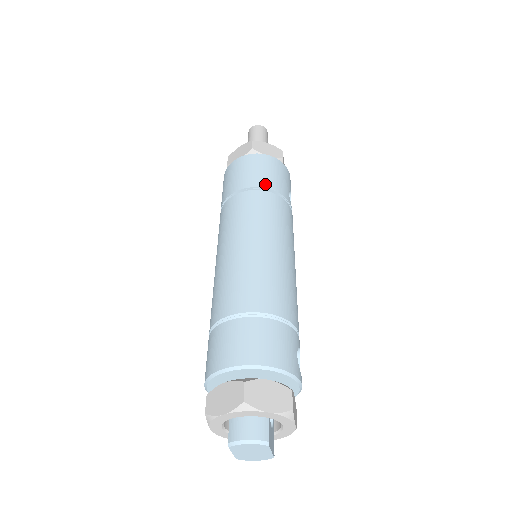
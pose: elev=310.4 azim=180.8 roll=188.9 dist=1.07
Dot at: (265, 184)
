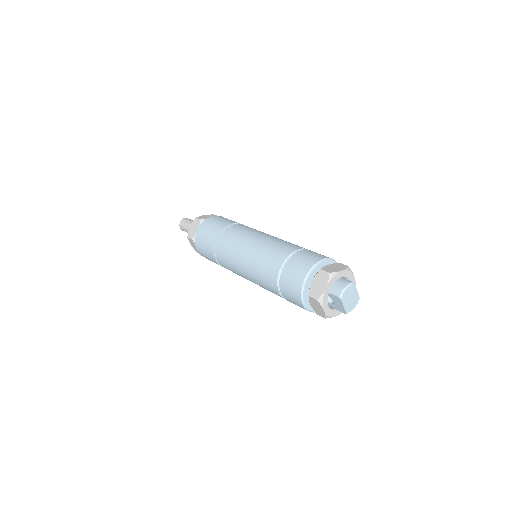
Dot at: (228, 223)
